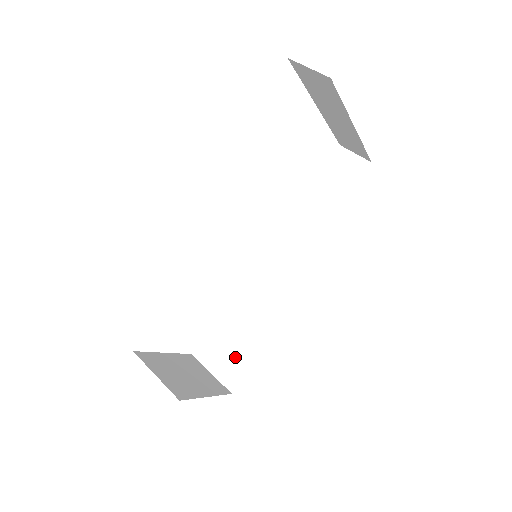
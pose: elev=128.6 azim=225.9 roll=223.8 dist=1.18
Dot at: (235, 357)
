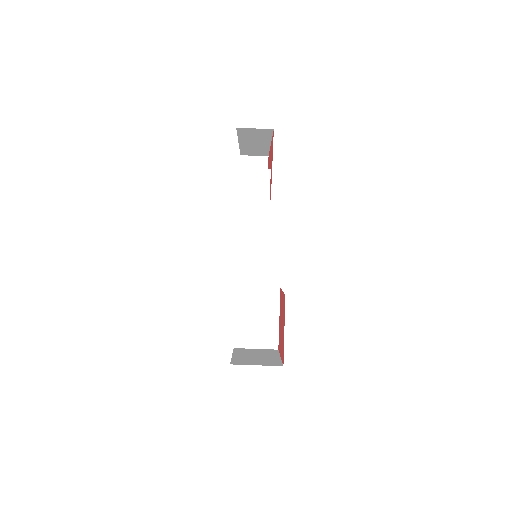
Dot at: (264, 328)
